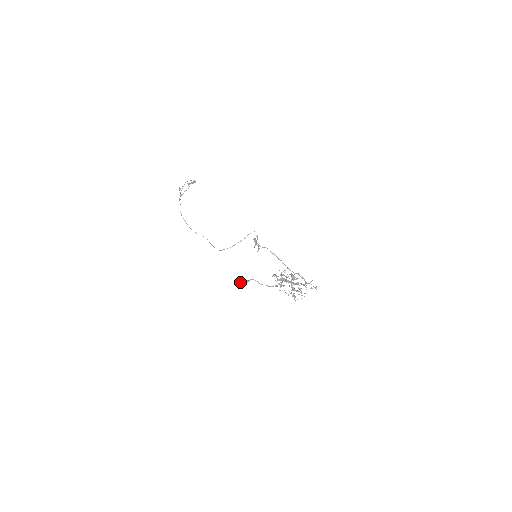
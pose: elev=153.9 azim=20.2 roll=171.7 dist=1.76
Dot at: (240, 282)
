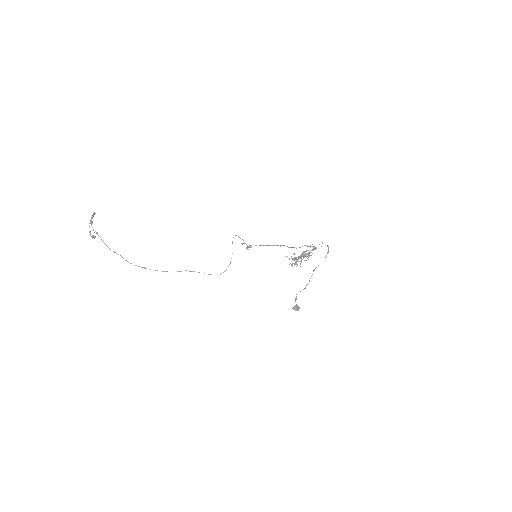
Dot at: (297, 307)
